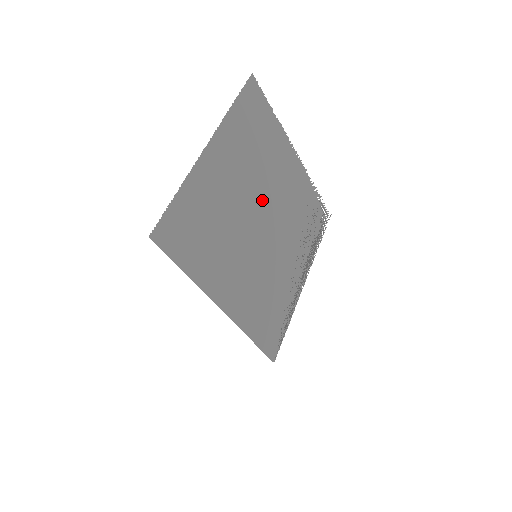
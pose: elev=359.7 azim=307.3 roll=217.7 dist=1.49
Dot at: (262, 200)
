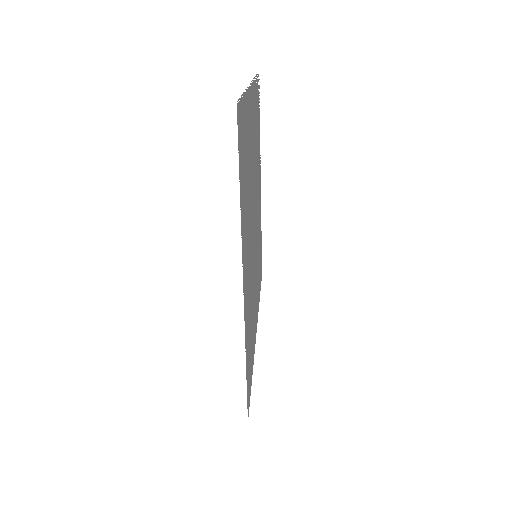
Dot at: (252, 210)
